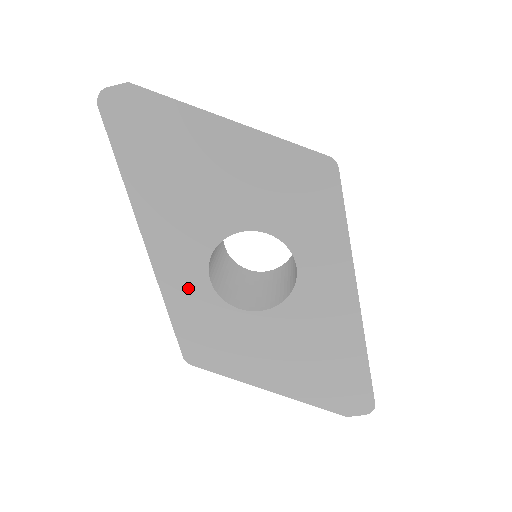
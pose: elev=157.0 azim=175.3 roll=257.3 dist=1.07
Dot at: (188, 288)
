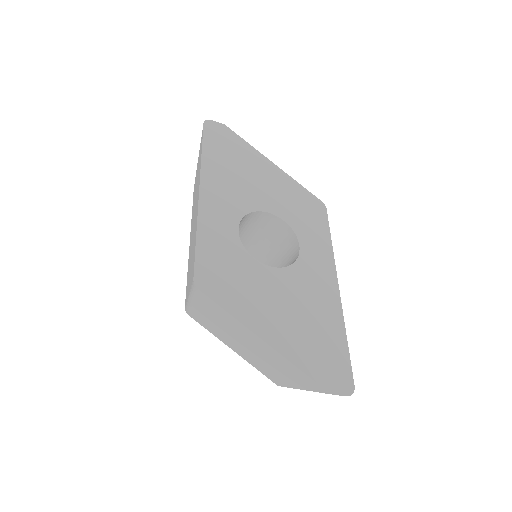
Dot at: (220, 228)
